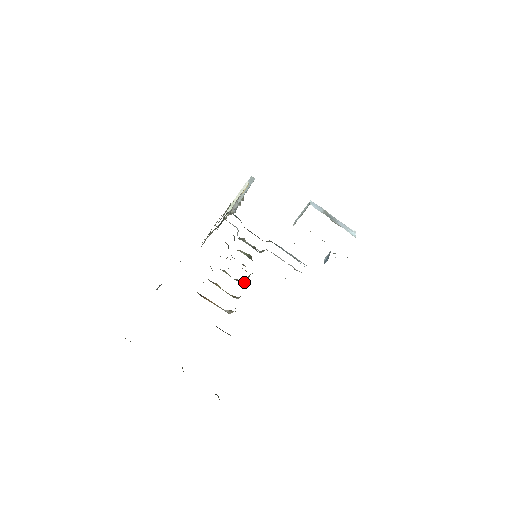
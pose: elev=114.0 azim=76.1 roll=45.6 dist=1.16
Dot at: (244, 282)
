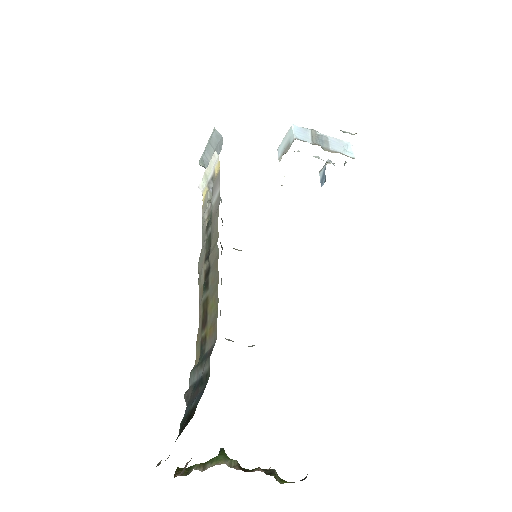
Dot at: occluded
